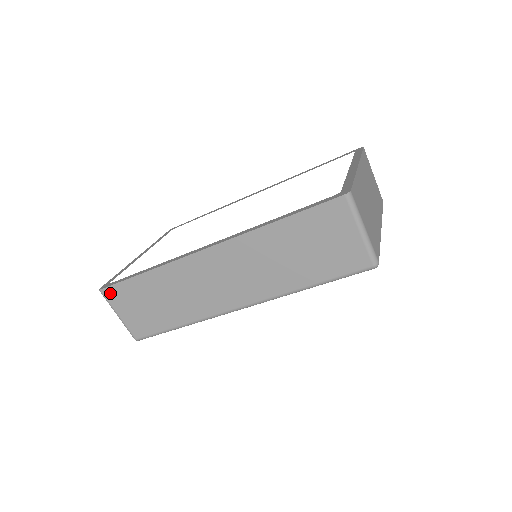
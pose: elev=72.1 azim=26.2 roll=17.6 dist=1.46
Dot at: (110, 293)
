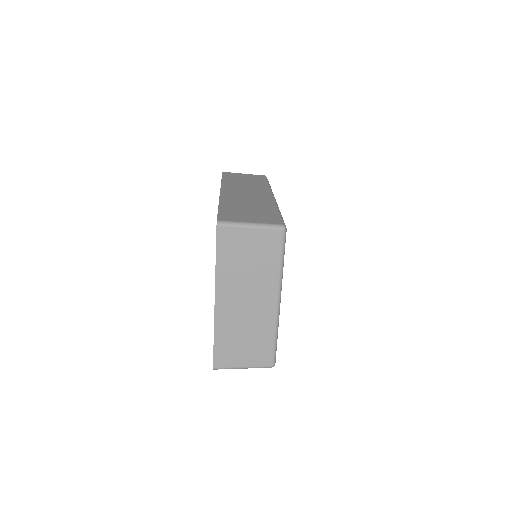
Dot at: occluded
